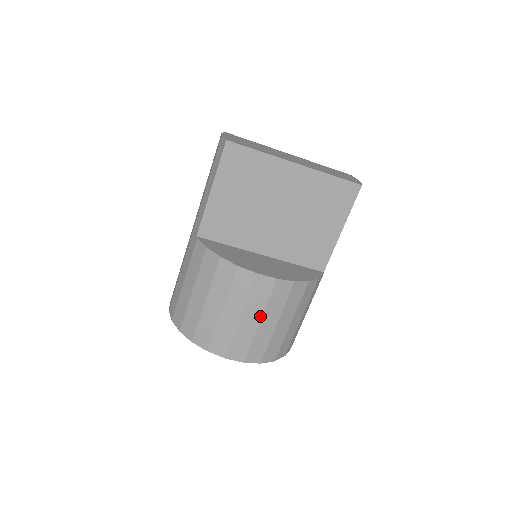
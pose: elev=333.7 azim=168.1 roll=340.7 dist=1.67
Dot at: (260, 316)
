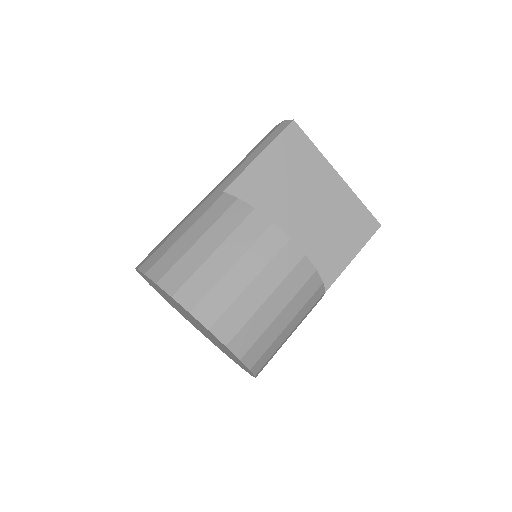
Dot at: (271, 291)
